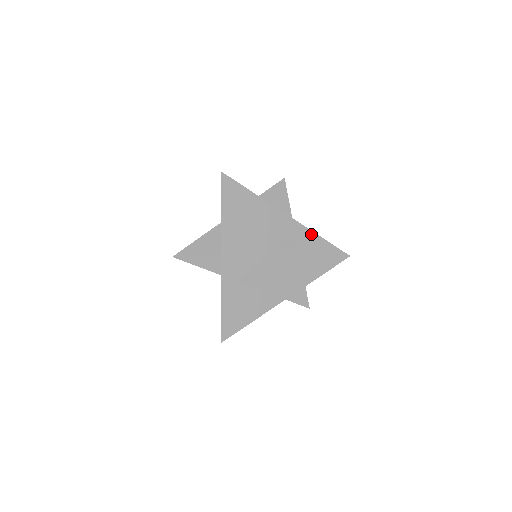
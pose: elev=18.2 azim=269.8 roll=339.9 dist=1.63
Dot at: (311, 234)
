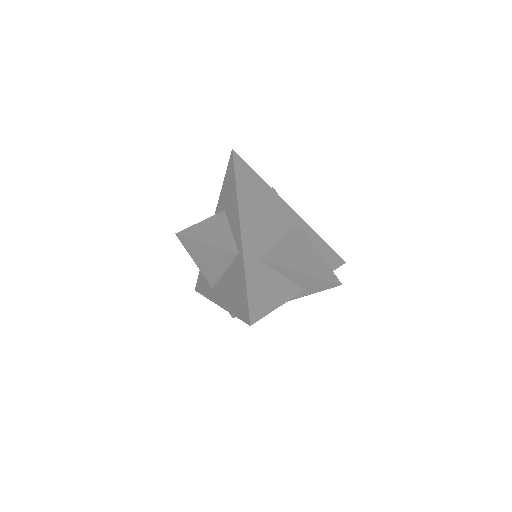
Dot at: (312, 232)
